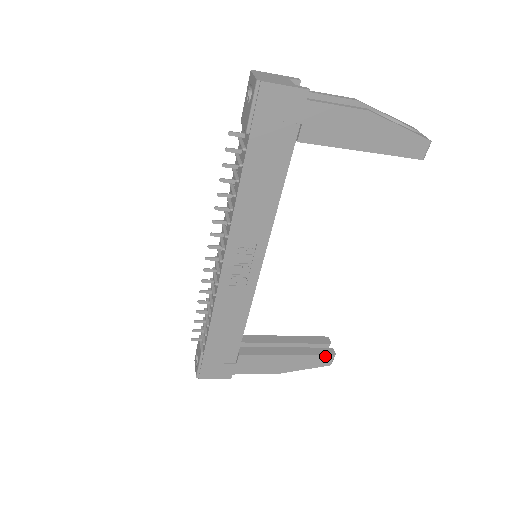
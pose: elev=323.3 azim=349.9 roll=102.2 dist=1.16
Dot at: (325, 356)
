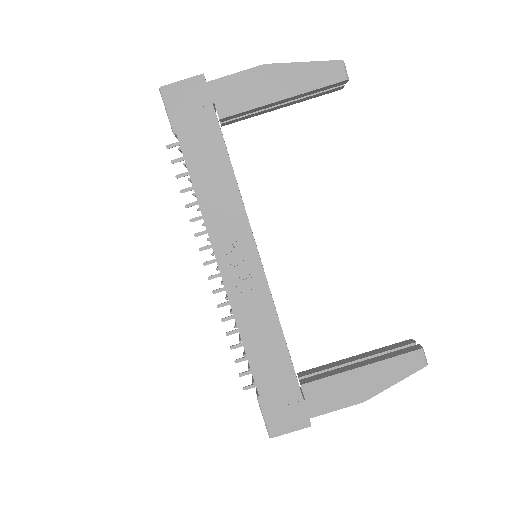
Dot at: (410, 353)
